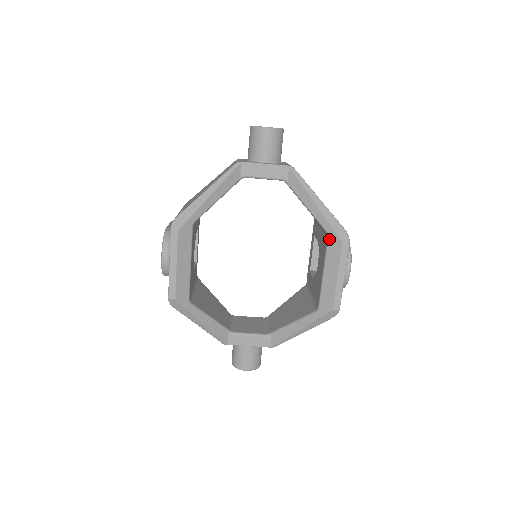
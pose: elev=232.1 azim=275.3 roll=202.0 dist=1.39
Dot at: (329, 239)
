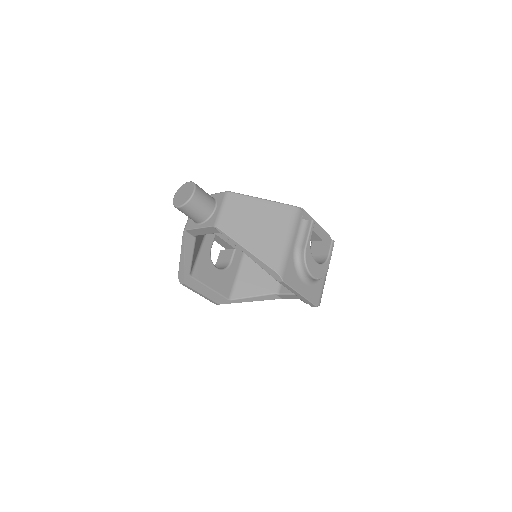
Dot at: occluded
